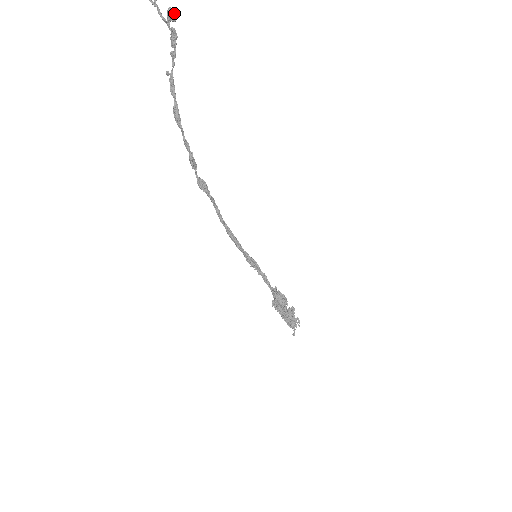
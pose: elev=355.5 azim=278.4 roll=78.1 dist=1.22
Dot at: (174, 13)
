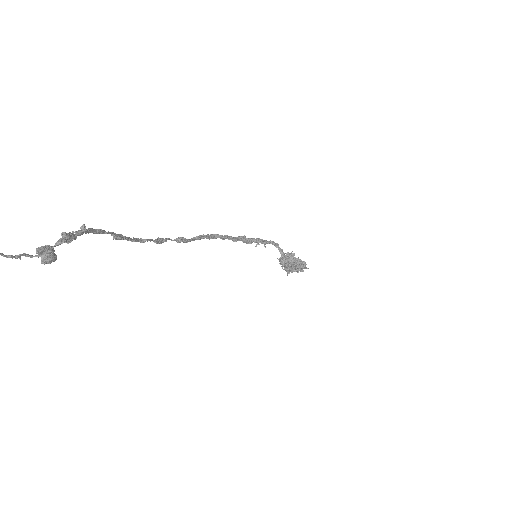
Dot at: occluded
